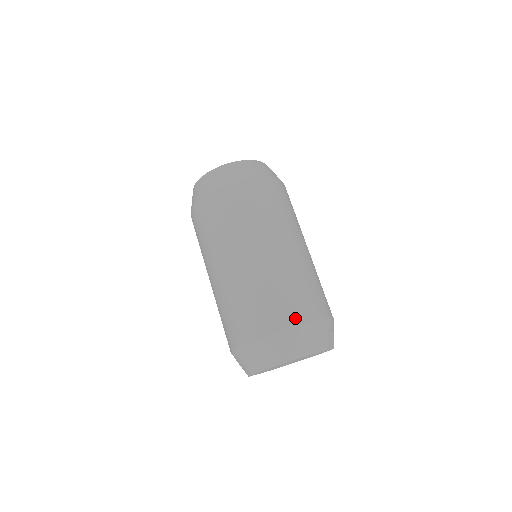
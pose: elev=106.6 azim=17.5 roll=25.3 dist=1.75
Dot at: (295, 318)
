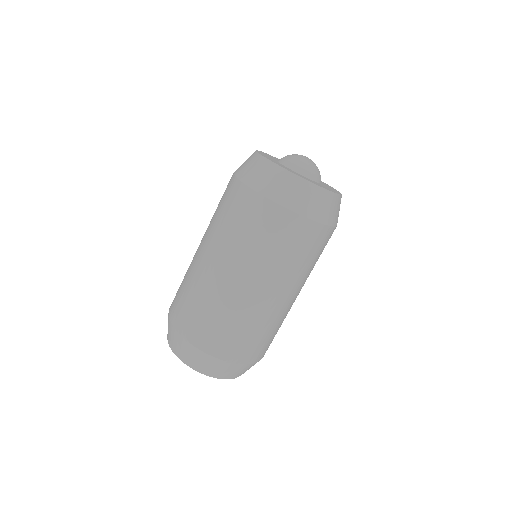
Dot at: (249, 358)
